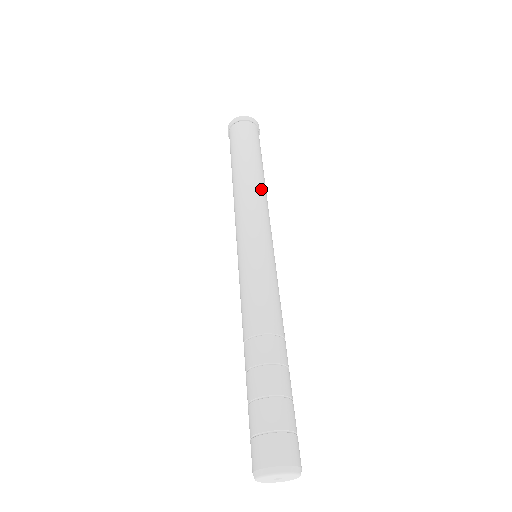
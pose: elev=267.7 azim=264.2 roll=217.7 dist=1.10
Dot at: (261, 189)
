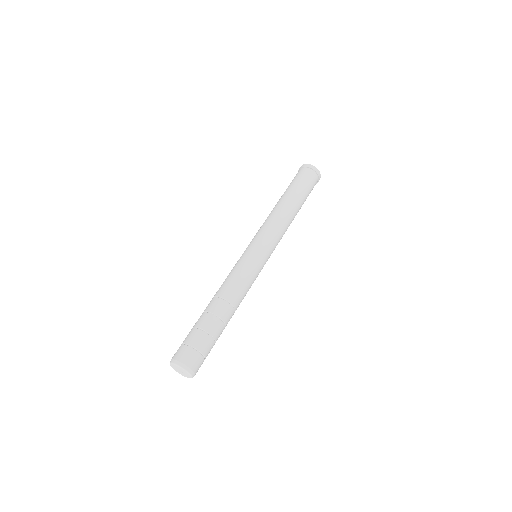
Dot at: (287, 218)
